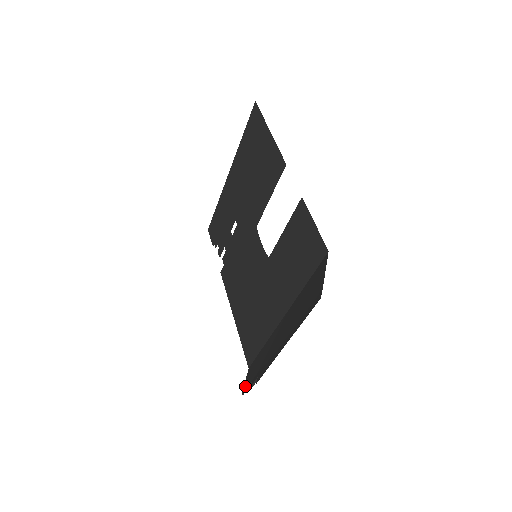
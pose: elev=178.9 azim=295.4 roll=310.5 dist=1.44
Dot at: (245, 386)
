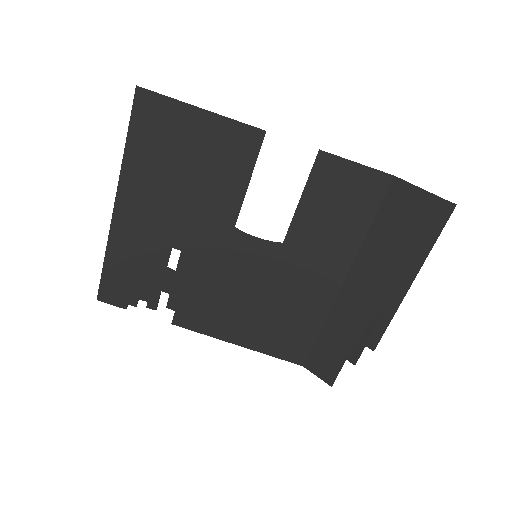
Dot at: (329, 377)
